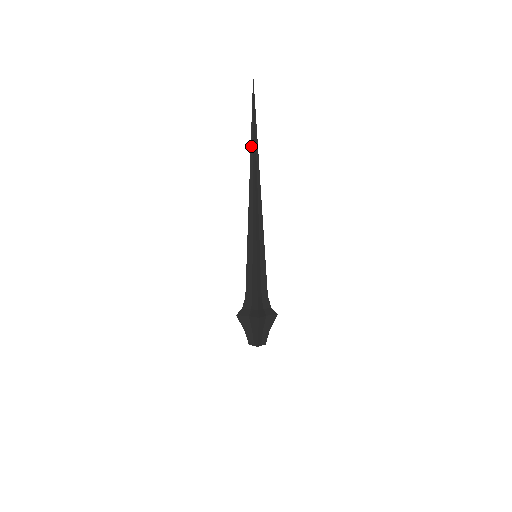
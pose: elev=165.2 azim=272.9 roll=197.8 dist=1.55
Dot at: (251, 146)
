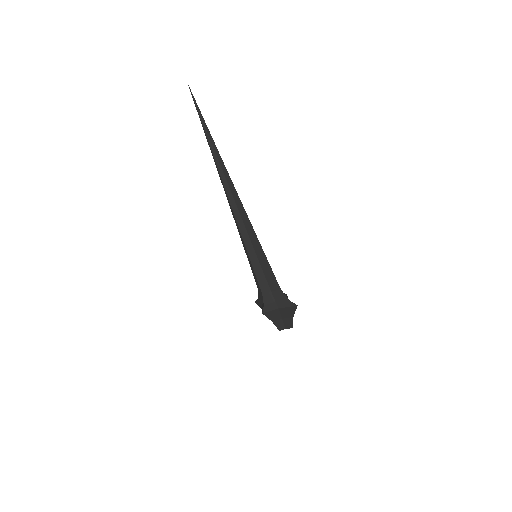
Dot at: (214, 157)
